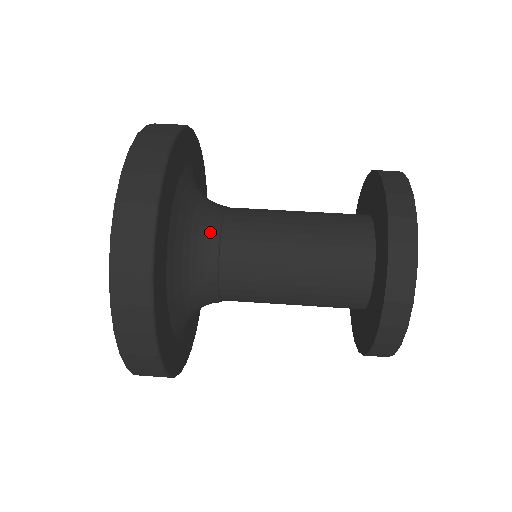
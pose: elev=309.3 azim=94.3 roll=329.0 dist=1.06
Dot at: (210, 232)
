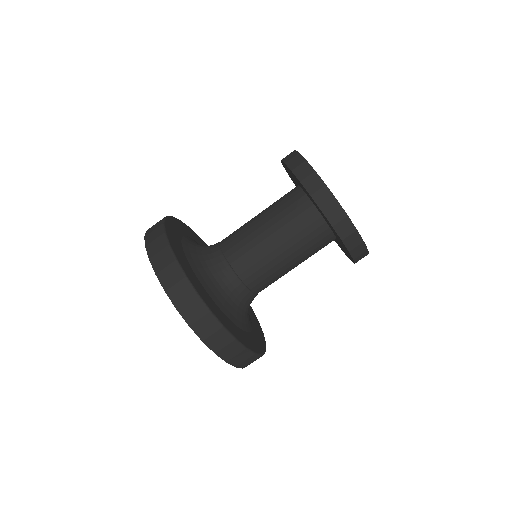
Dot at: (230, 278)
